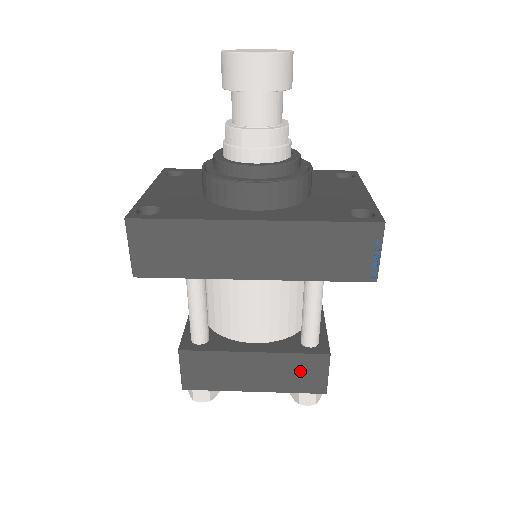
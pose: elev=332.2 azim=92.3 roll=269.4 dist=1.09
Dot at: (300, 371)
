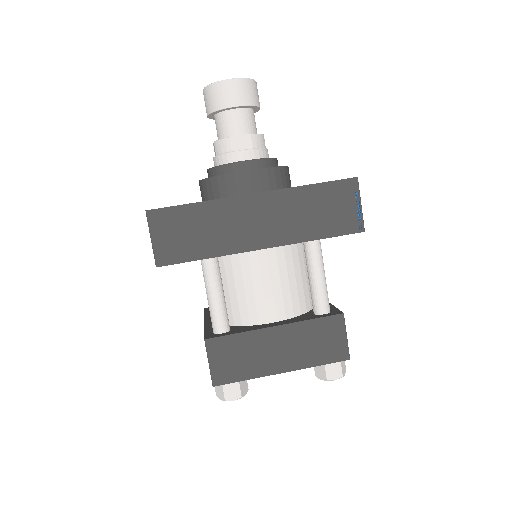
Dot at: (321, 338)
